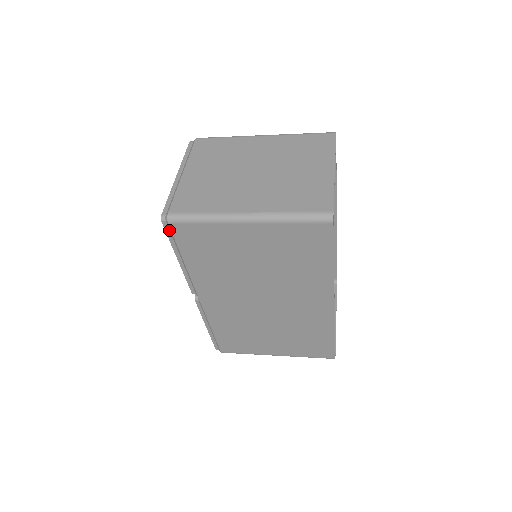
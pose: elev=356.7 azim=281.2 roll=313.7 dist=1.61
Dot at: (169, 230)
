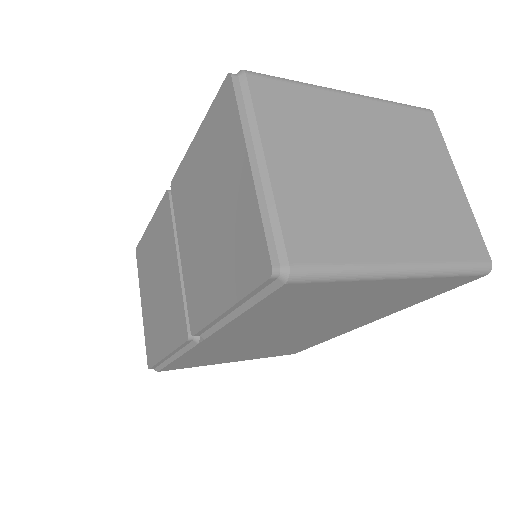
Dot at: (266, 286)
